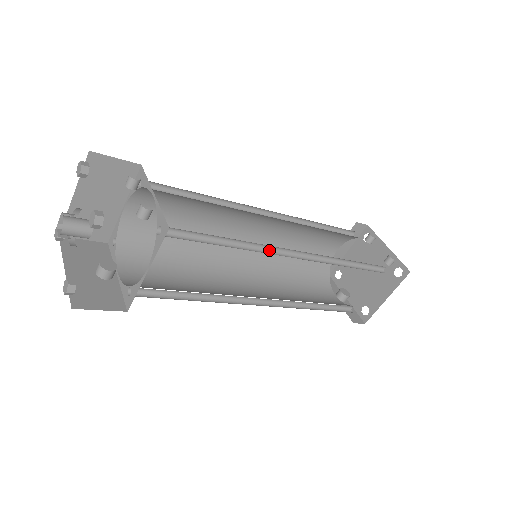
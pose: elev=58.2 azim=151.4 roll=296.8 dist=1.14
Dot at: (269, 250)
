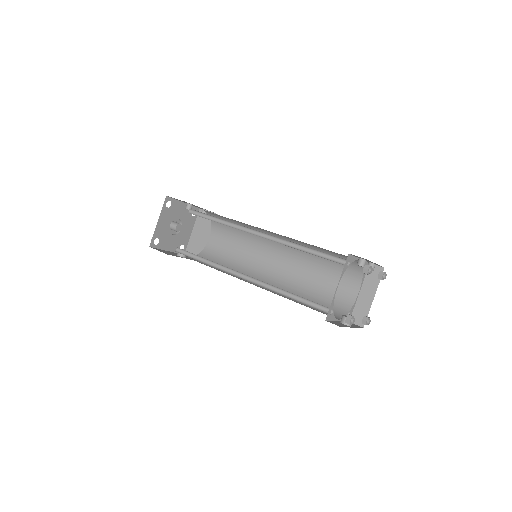
Dot at: (243, 230)
